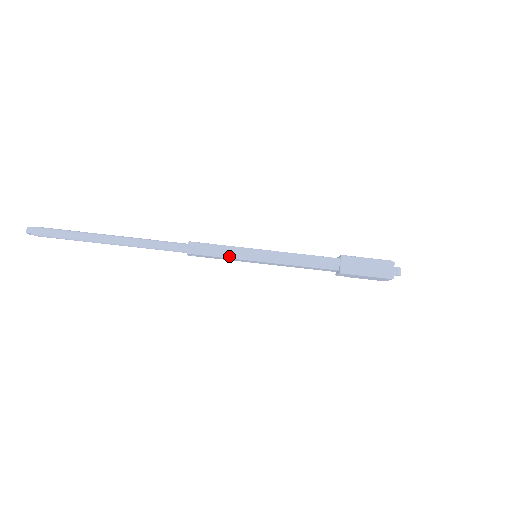
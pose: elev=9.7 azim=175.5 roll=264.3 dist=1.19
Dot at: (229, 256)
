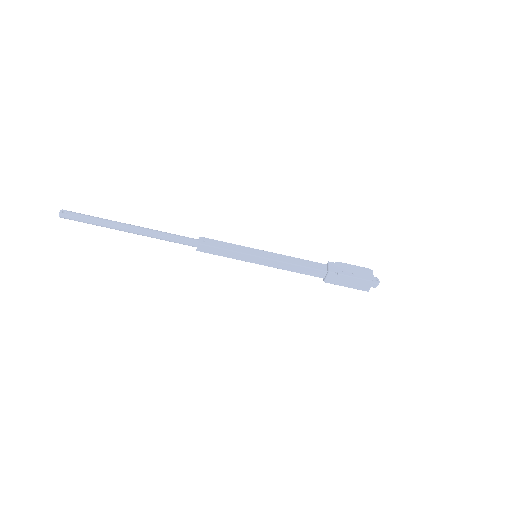
Dot at: (232, 258)
